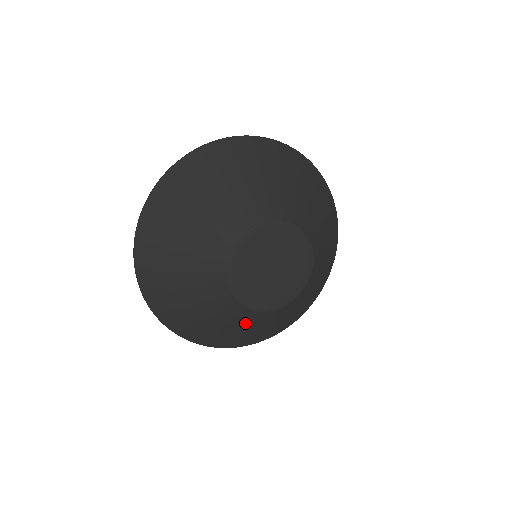
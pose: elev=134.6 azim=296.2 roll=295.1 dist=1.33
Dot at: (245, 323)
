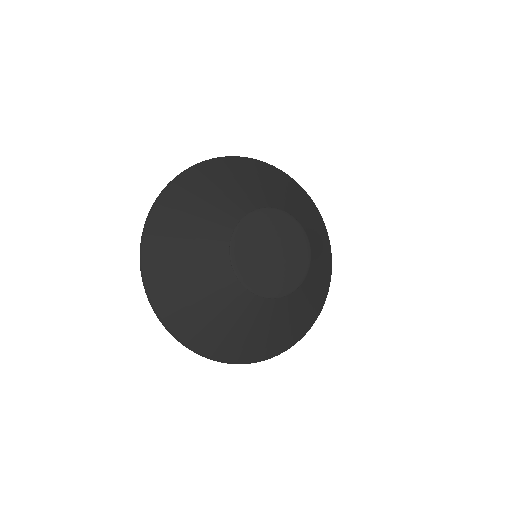
Dot at: (297, 306)
